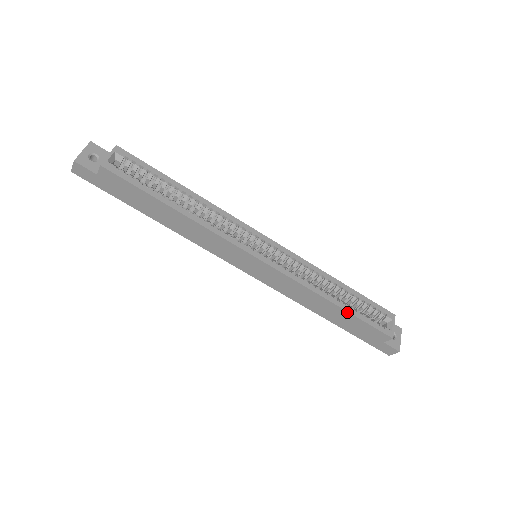
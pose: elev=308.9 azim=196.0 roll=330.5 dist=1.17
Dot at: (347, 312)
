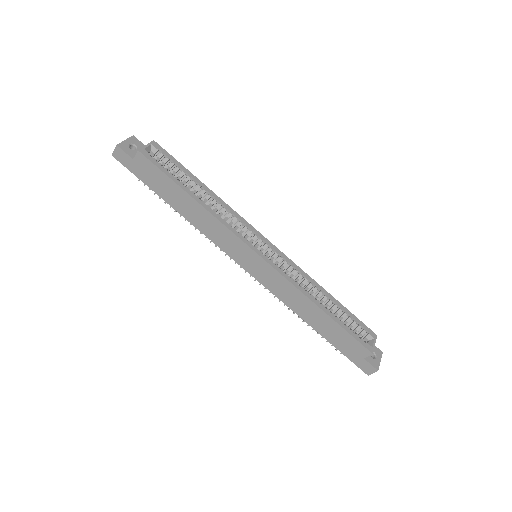
Dot at: (332, 319)
